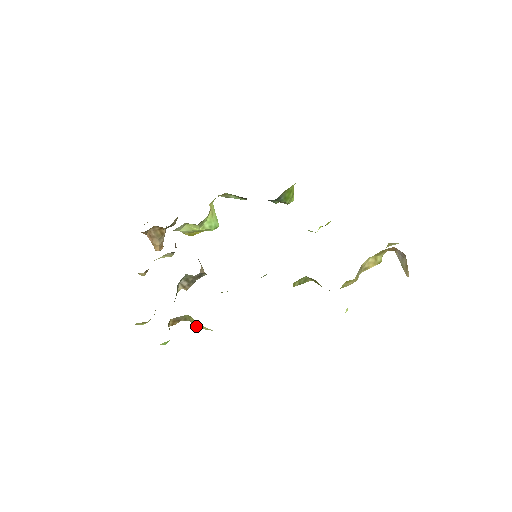
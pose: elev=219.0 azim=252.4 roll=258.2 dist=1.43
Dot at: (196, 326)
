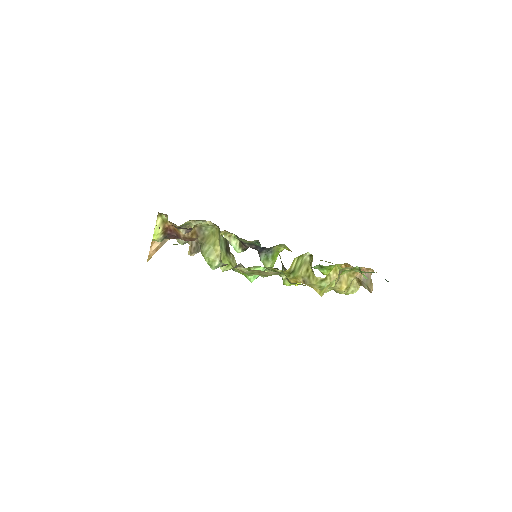
Dot at: (205, 253)
